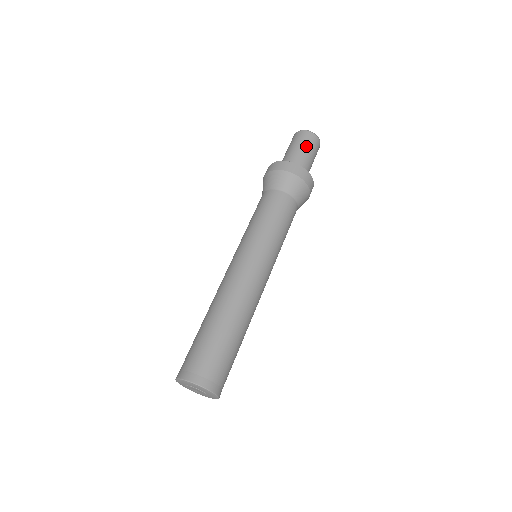
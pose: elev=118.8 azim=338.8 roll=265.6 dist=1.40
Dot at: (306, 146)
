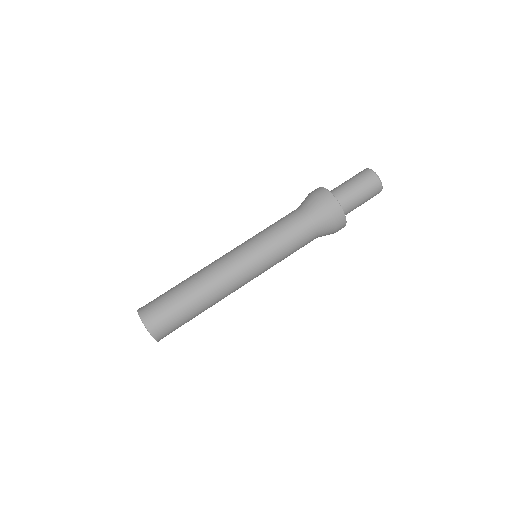
Dot at: (366, 196)
